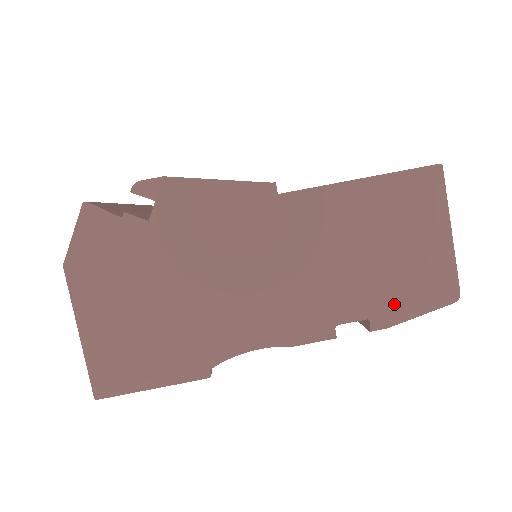
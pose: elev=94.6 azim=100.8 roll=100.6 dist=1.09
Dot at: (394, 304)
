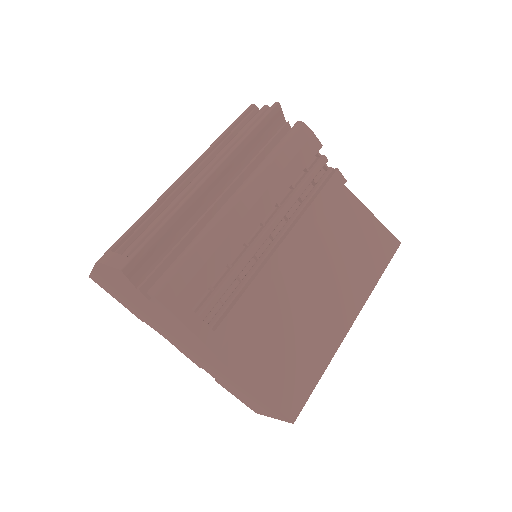
Dot at: (231, 391)
